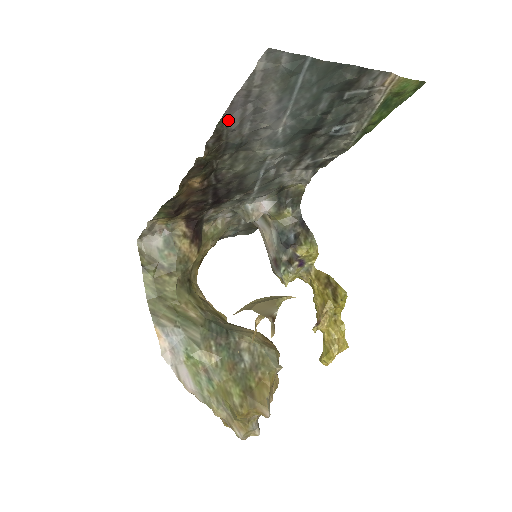
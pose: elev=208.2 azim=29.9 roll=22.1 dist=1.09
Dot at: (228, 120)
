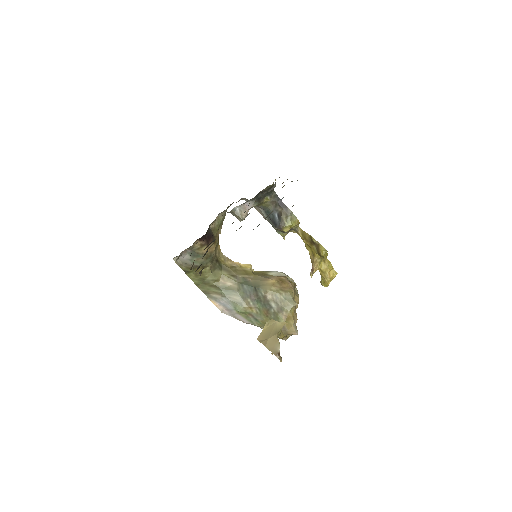
Dot at: occluded
